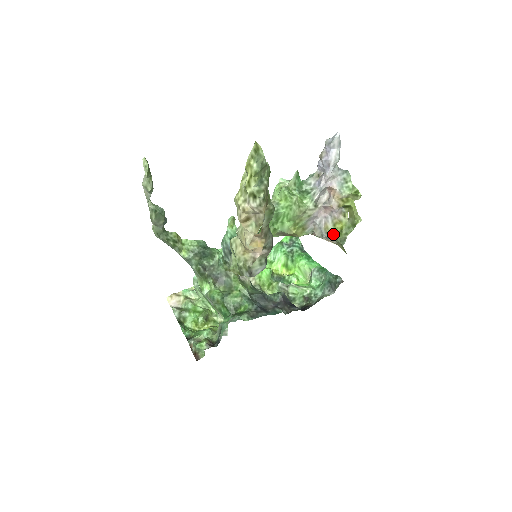
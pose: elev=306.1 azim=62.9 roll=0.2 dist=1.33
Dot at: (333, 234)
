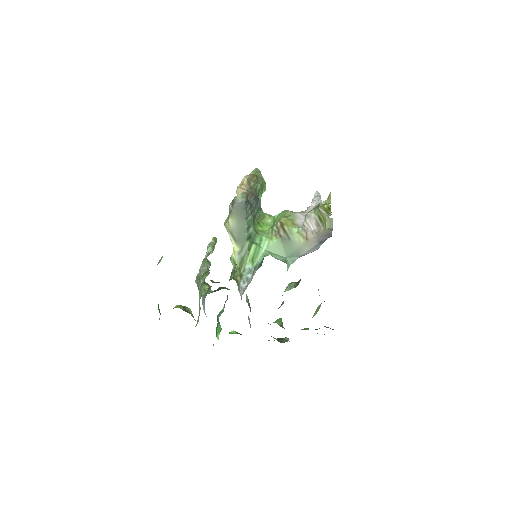
Dot at: (312, 210)
